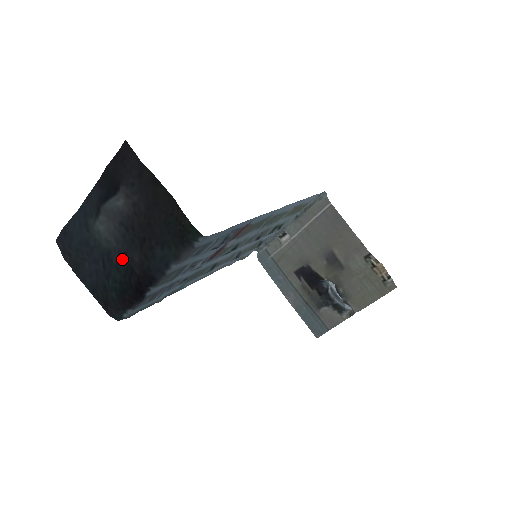
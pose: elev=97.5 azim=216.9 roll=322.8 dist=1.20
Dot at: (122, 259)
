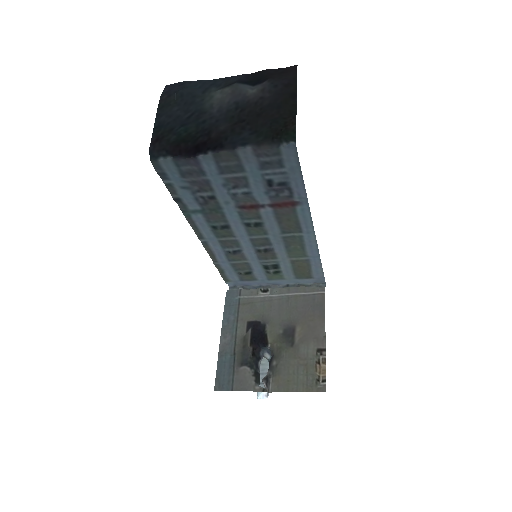
Dot at: (209, 122)
